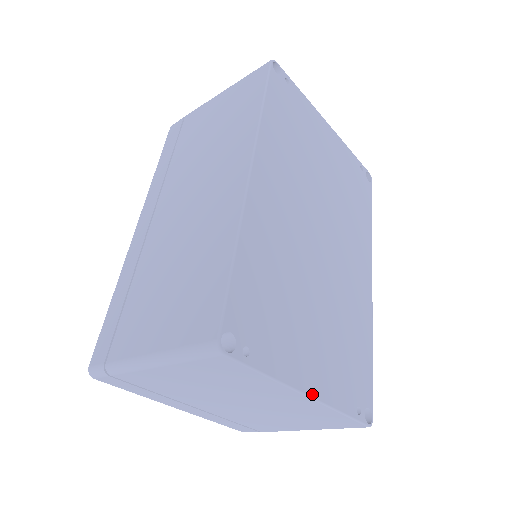
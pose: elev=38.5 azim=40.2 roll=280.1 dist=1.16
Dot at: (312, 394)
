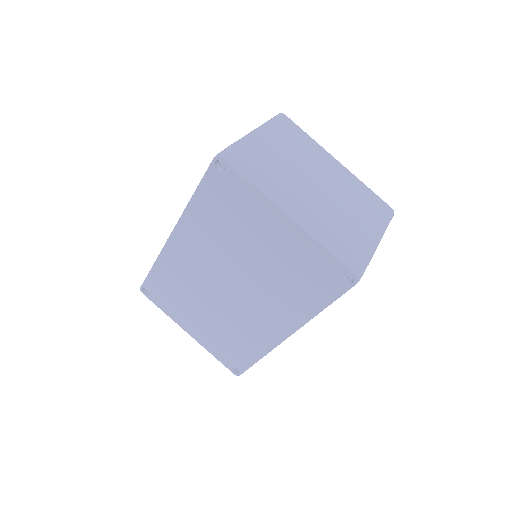
Dot at: (339, 165)
